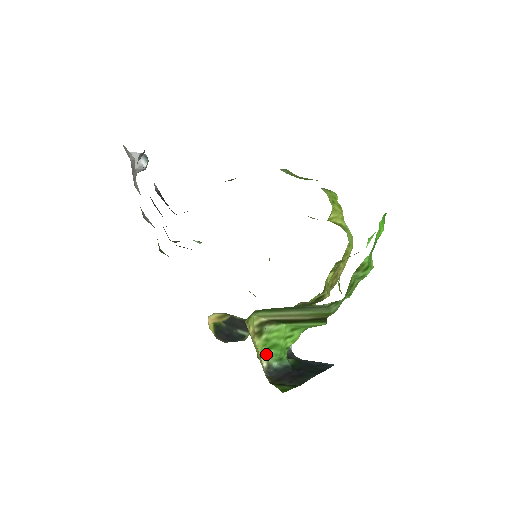
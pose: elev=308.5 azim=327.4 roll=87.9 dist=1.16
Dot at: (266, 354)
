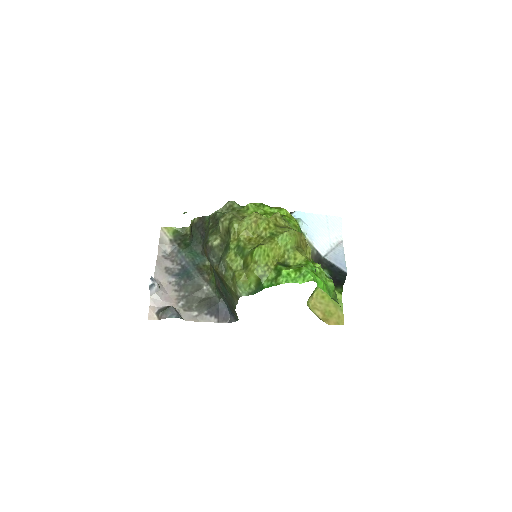
Dot at: occluded
